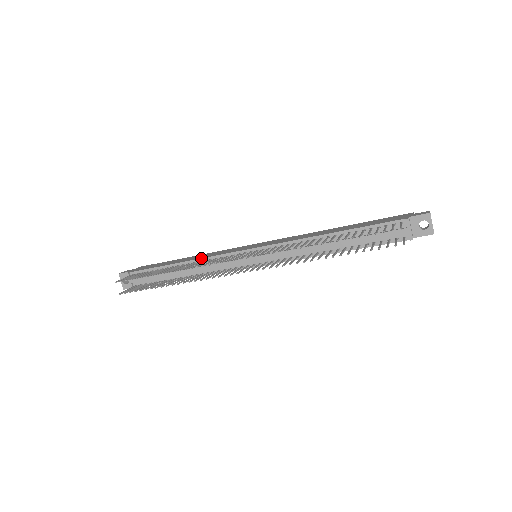
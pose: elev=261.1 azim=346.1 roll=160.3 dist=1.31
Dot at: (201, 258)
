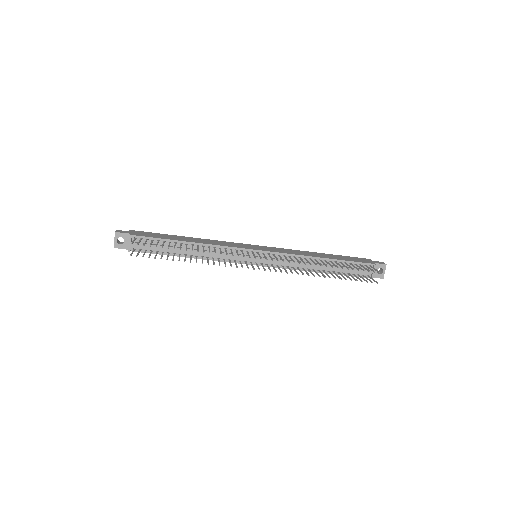
Dot at: (212, 244)
